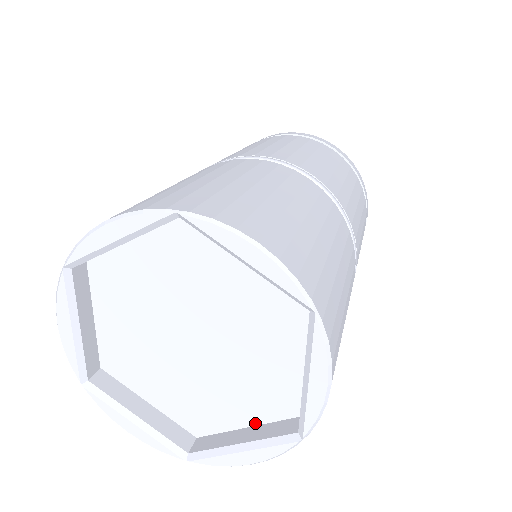
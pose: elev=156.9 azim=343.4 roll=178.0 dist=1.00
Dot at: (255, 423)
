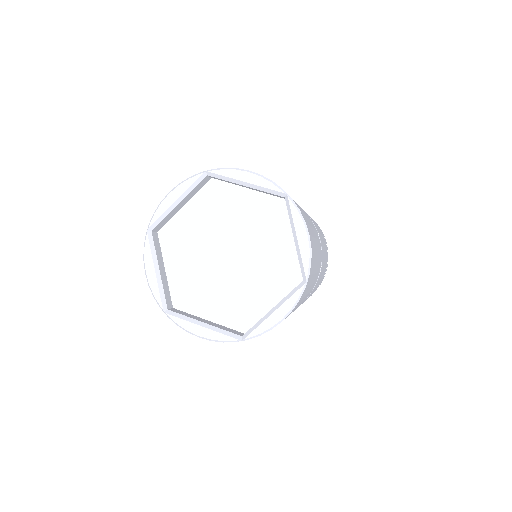
Dot at: (279, 301)
